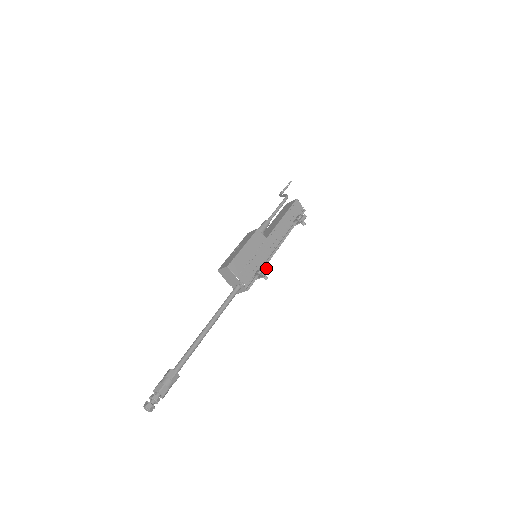
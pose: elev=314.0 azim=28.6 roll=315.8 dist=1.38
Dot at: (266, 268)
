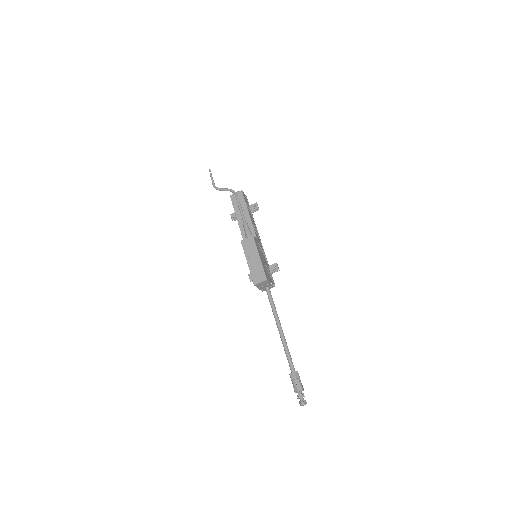
Dot at: (276, 264)
